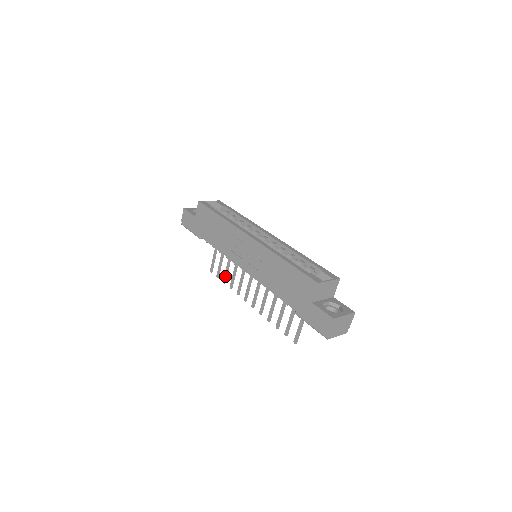
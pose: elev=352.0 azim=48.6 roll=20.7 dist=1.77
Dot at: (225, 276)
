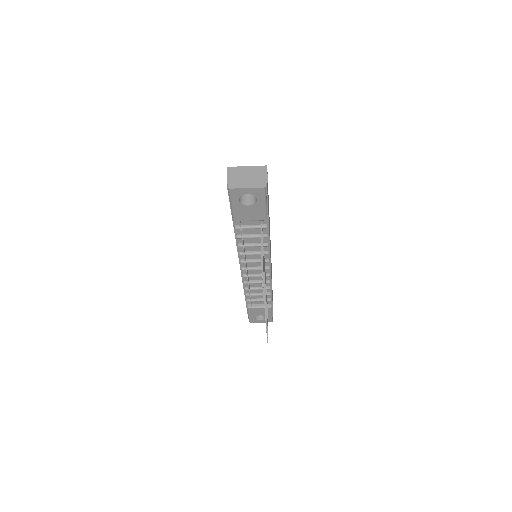
Dot at: occluded
